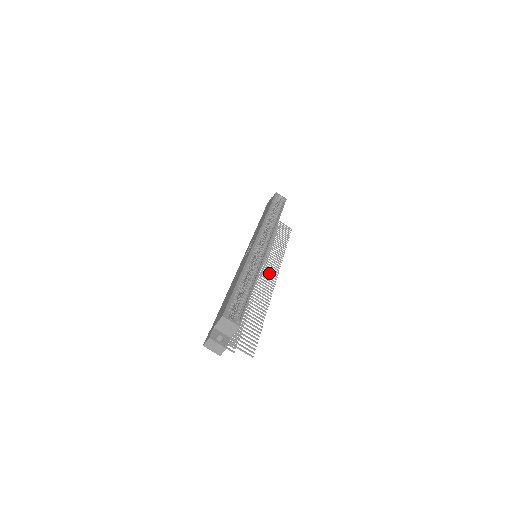
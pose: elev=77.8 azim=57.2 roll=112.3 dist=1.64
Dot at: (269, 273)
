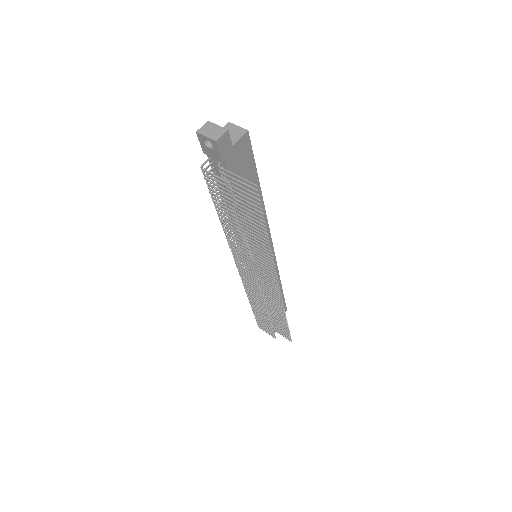
Dot at: (269, 282)
